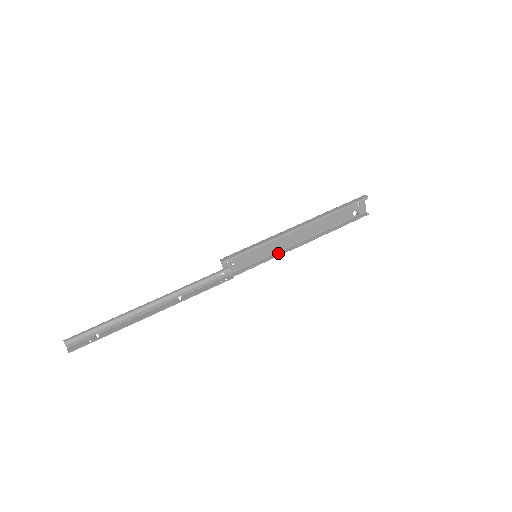
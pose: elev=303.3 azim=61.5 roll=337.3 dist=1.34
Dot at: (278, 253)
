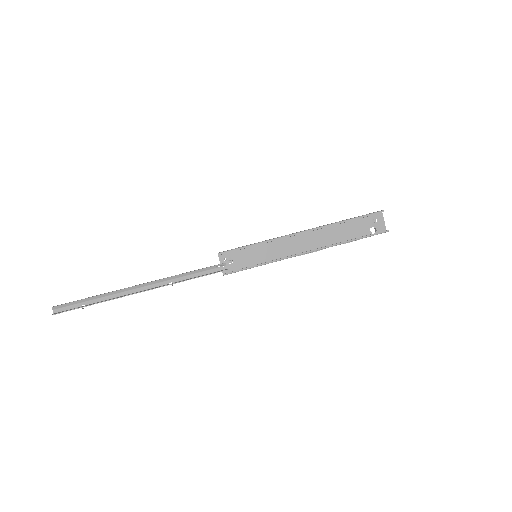
Dot at: (282, 259)
